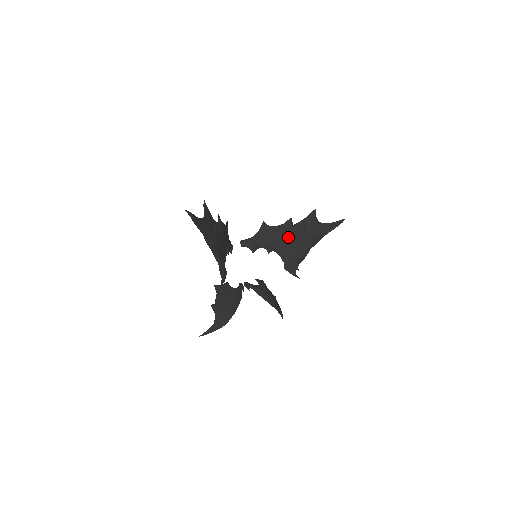
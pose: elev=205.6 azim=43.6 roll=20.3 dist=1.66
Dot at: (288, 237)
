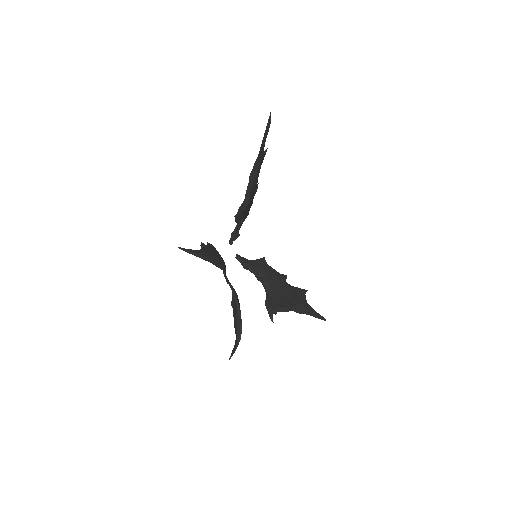
Dot at: (279, 284)
